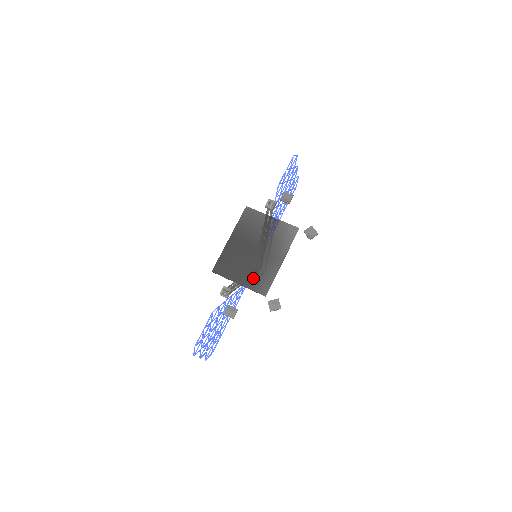
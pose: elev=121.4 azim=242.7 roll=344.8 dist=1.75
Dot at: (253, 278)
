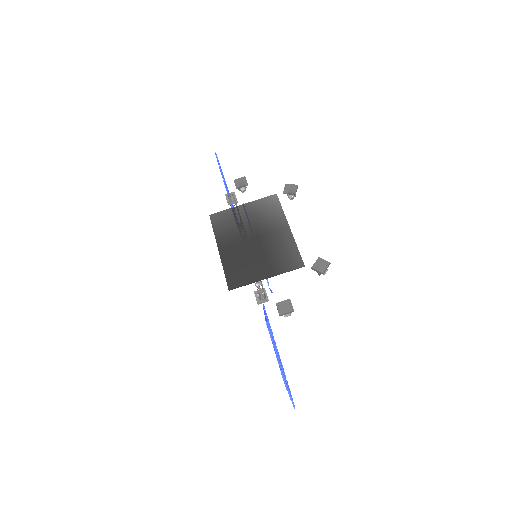
Dot at: (276, 262)
